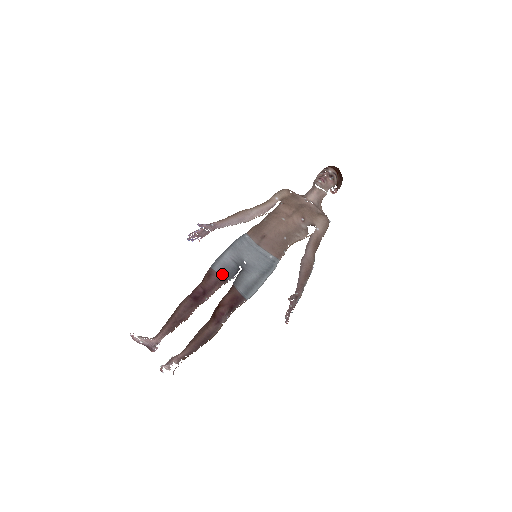
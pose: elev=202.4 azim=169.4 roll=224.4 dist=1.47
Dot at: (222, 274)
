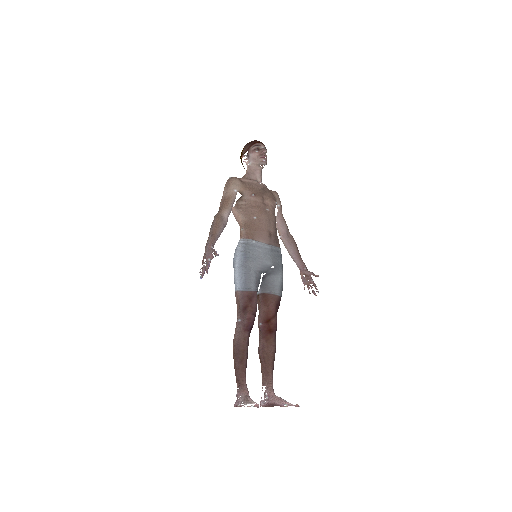
Dot at: (257, 290)
